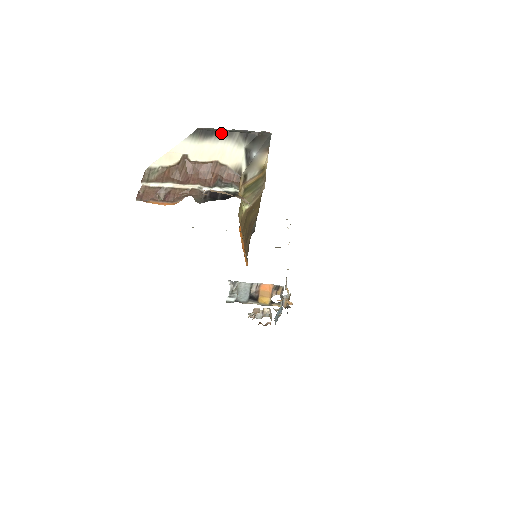
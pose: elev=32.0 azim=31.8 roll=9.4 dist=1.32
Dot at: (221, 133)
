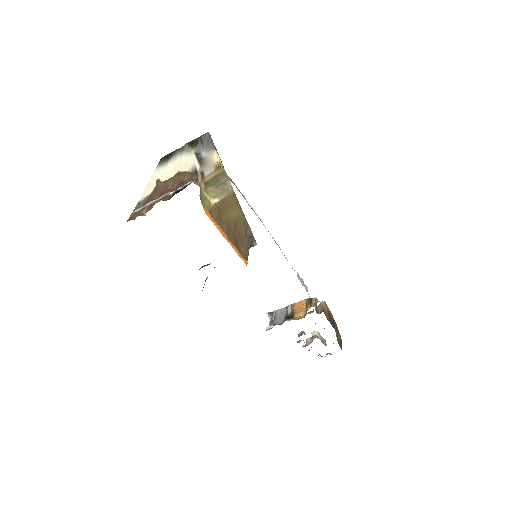
Dot at: (176, 151)
